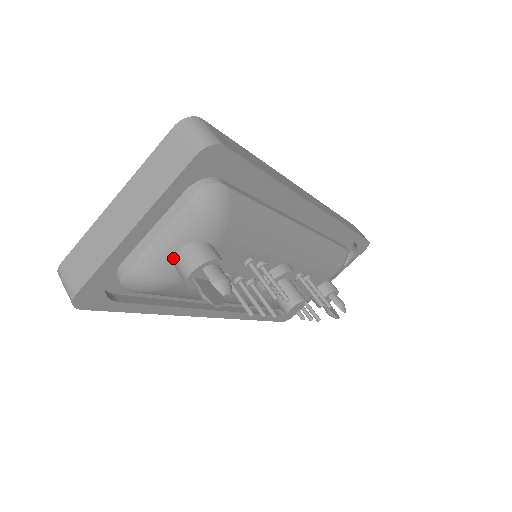
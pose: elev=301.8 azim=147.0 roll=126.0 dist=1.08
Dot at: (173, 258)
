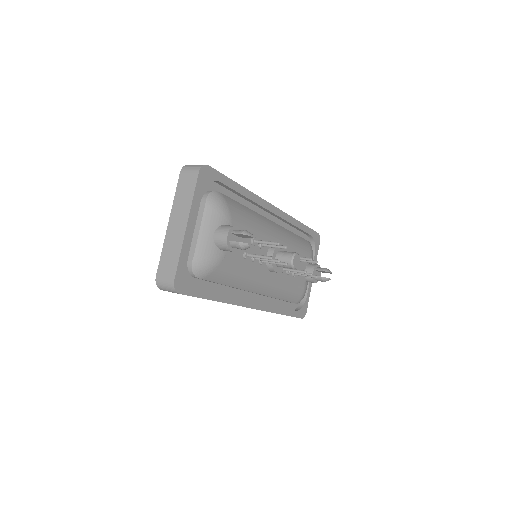
Dot at: (213, 241)
